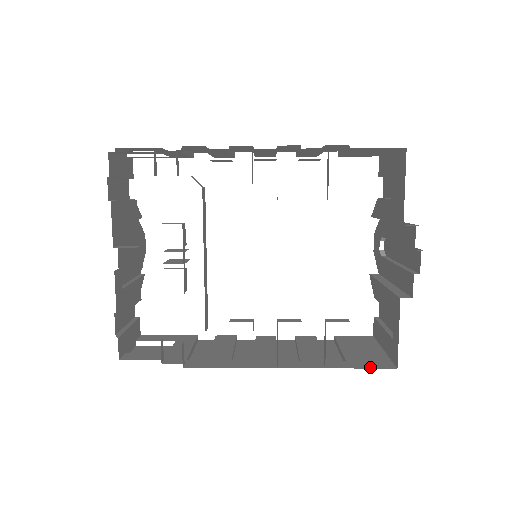
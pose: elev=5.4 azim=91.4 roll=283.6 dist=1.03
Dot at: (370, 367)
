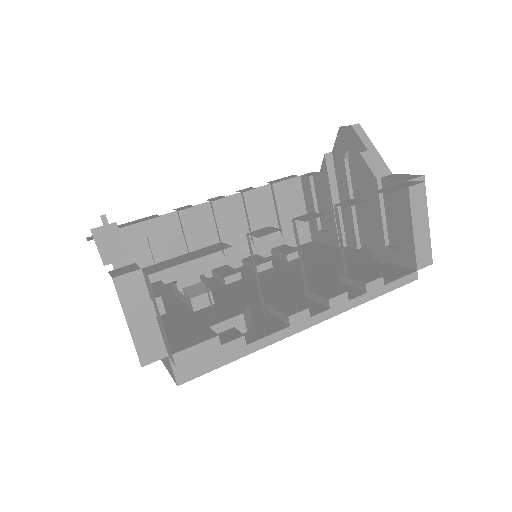
Dot at: occluded
